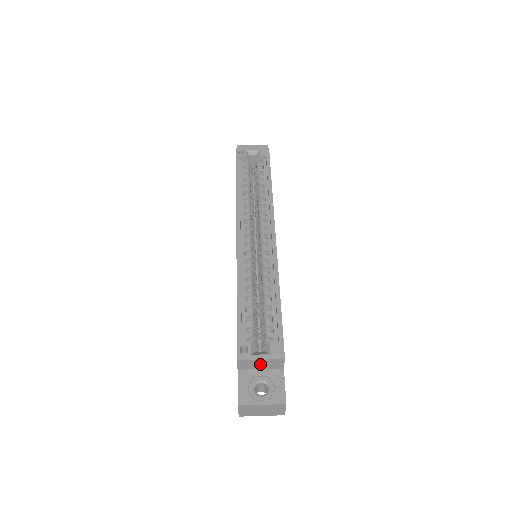
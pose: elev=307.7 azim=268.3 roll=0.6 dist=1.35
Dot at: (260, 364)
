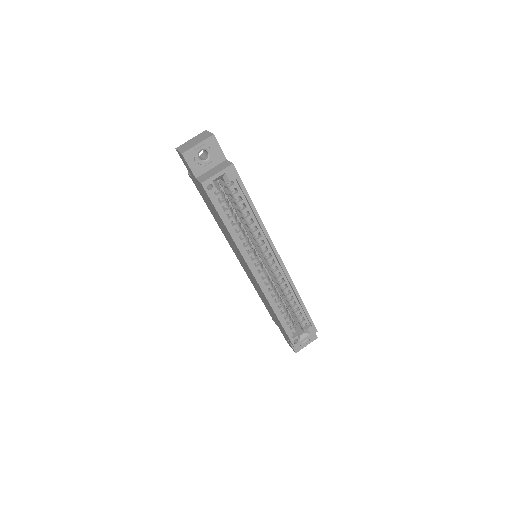
Dot at: occluded
